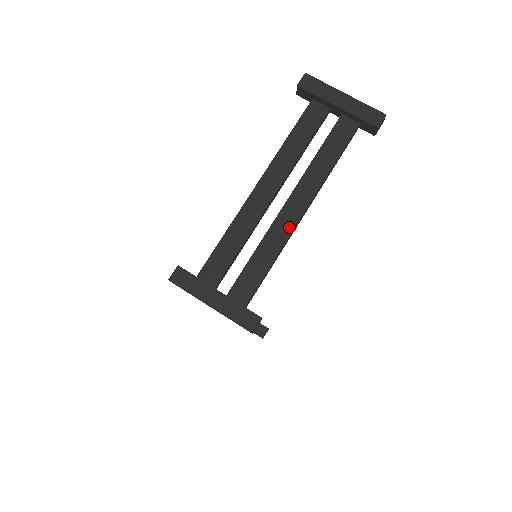
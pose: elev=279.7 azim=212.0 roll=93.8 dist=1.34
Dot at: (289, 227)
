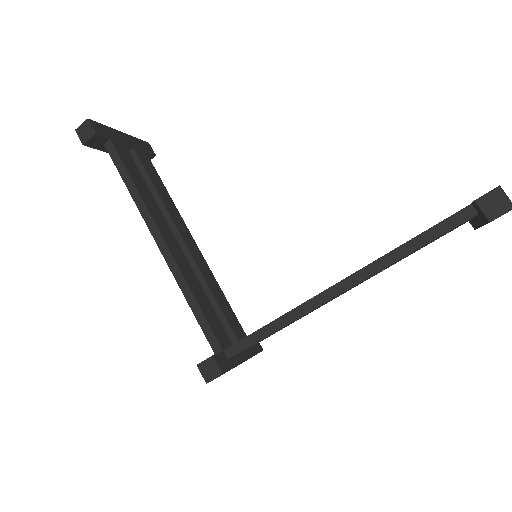
Dot at: occluded
